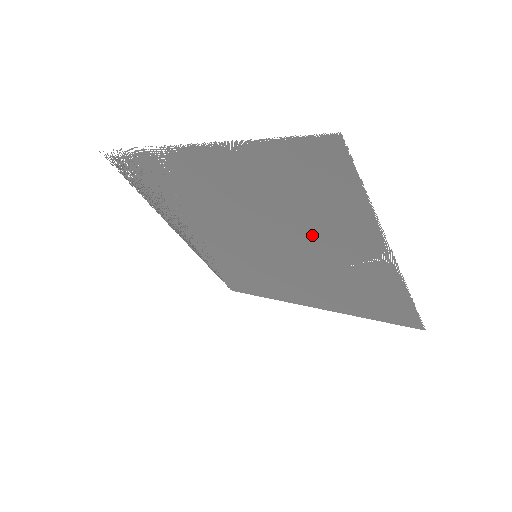
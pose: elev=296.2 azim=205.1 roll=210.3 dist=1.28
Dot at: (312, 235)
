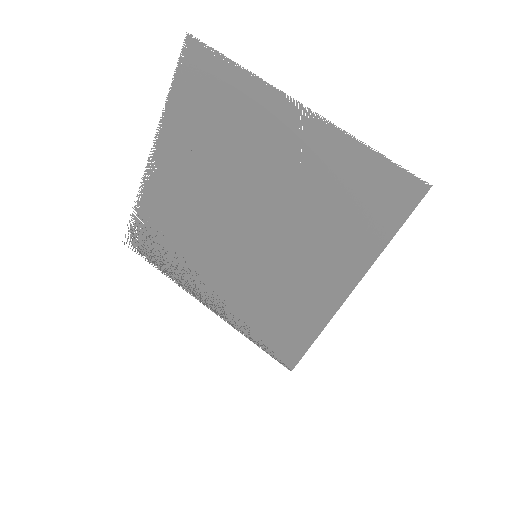
Dot at: (253, 159)
